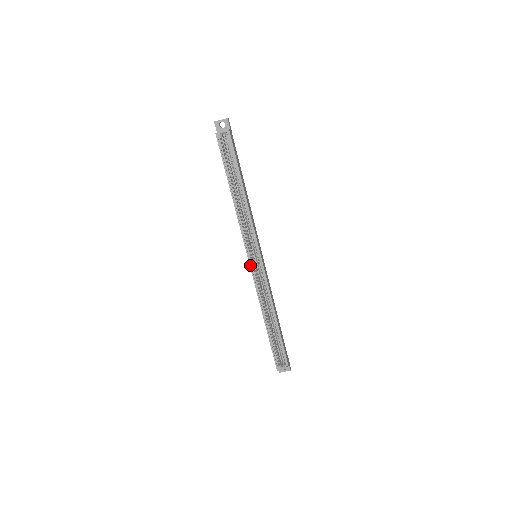
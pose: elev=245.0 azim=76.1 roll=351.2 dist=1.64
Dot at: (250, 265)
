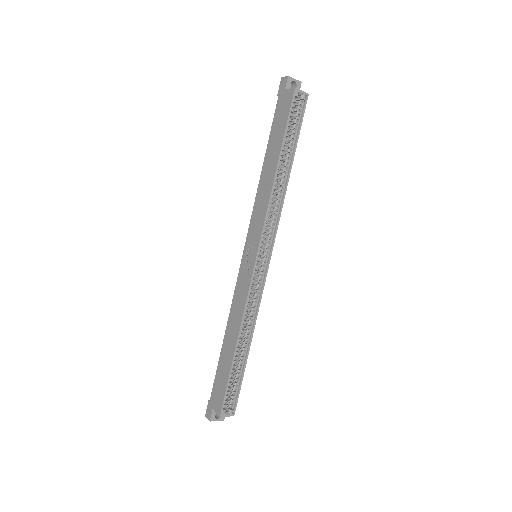
Dot at: (255, 264)
